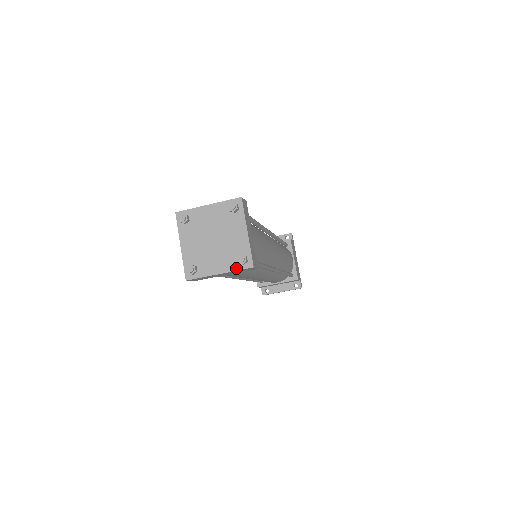
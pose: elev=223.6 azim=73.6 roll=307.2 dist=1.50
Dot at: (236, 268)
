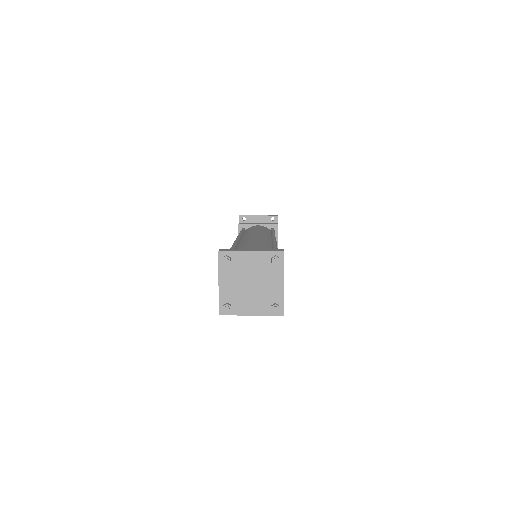
Dot at: (268, 313)
